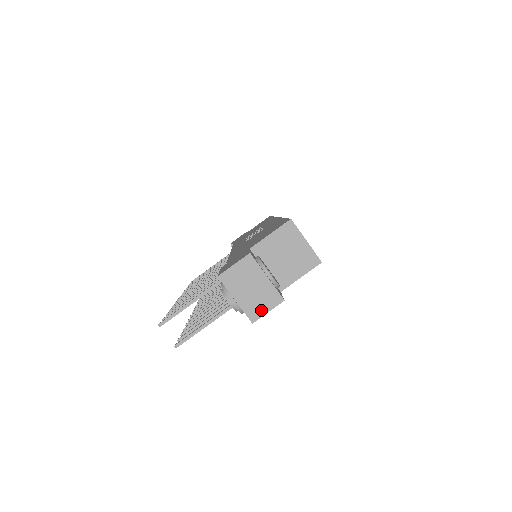
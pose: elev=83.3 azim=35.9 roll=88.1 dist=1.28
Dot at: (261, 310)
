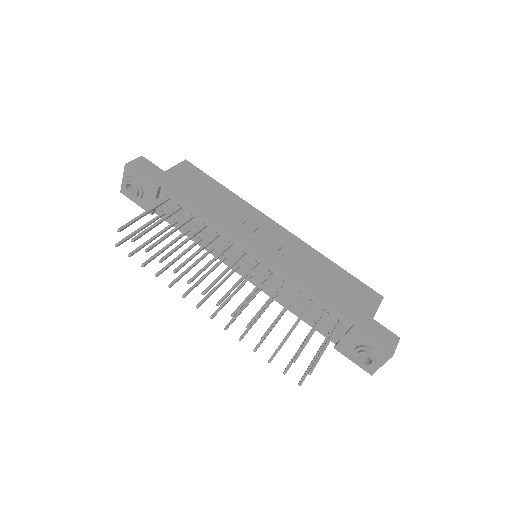
Dot at: occluded
